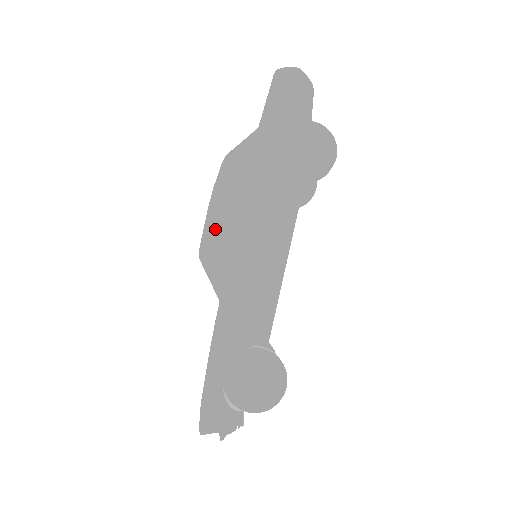
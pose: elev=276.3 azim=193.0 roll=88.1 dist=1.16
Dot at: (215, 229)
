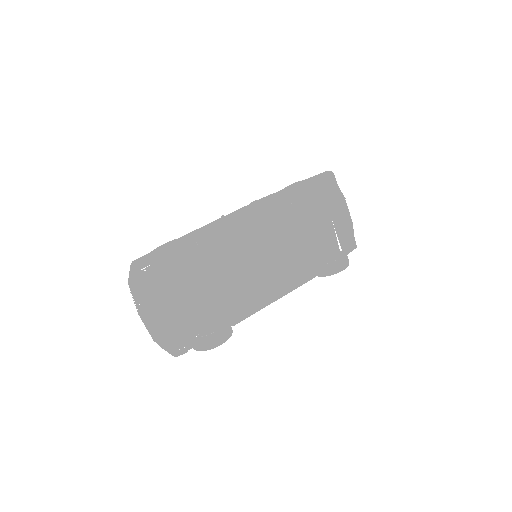
Dot at: occluded
